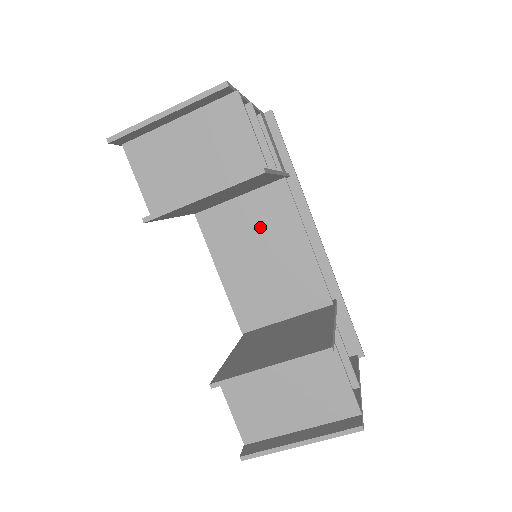
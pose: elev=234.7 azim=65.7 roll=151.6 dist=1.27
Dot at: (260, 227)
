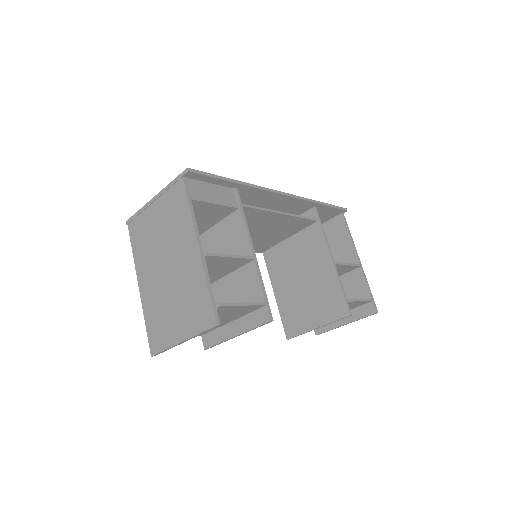
Dot at: occluded
